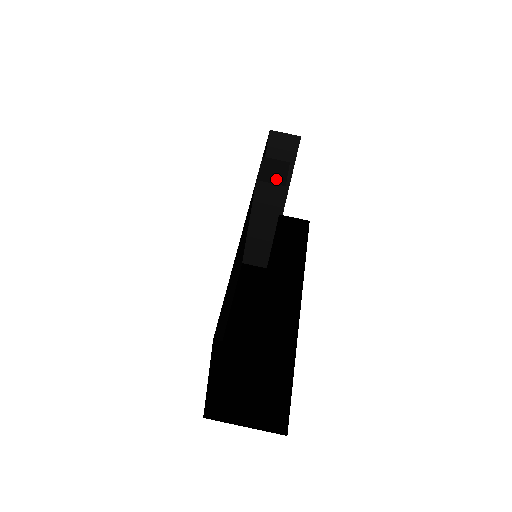
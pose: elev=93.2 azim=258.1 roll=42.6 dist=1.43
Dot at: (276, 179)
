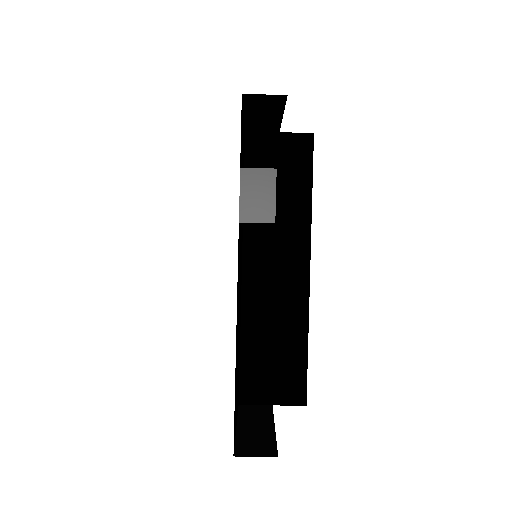
Dot at: (262, 213)
